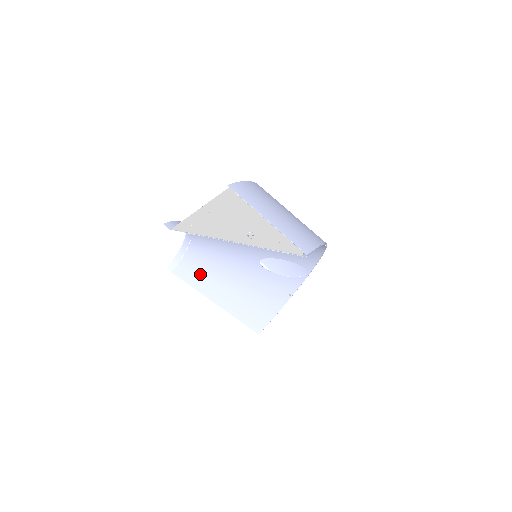
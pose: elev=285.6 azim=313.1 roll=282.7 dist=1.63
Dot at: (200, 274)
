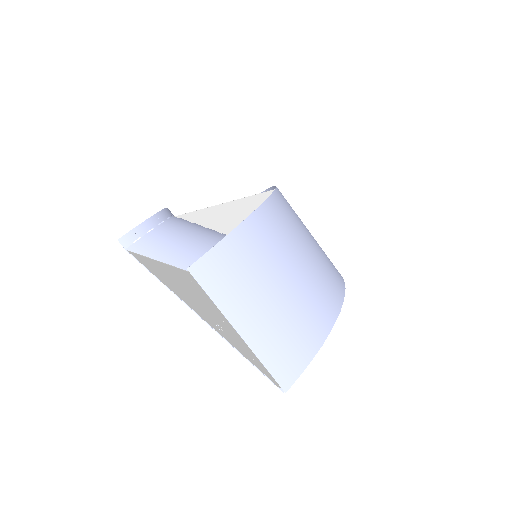
Dot at: occluded
